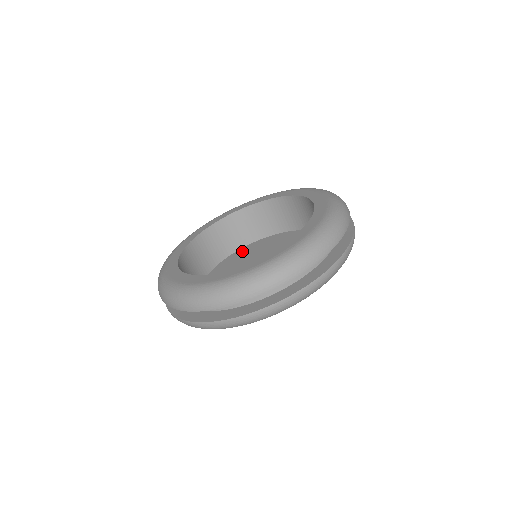
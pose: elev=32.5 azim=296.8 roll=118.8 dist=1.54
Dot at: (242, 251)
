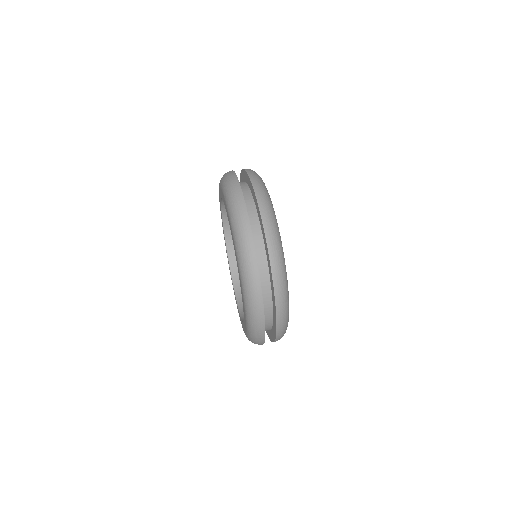
Dot at: occluded
